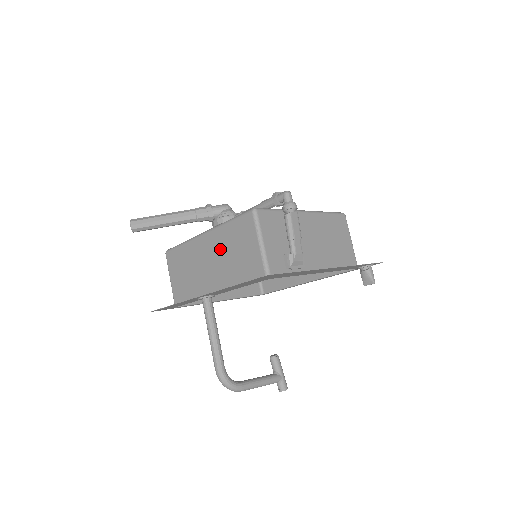
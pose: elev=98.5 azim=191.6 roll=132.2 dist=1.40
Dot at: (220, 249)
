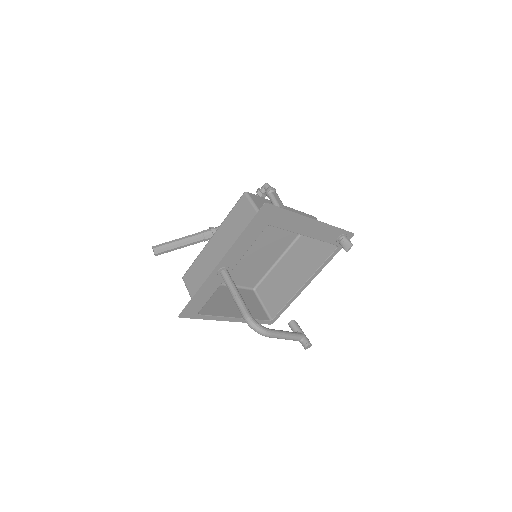
Dot at: (227, 236)
